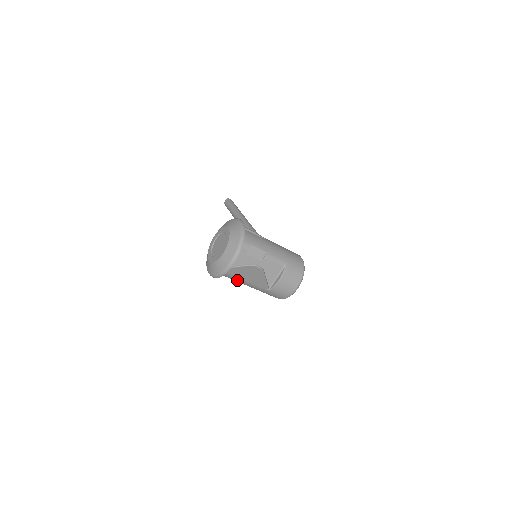
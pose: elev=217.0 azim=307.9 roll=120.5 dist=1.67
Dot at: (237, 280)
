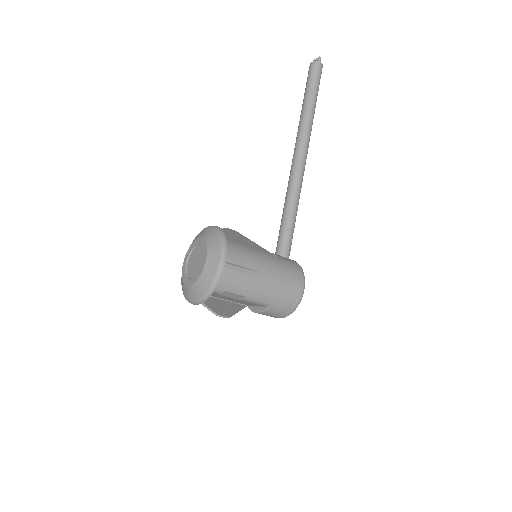
Dot at: occluded
